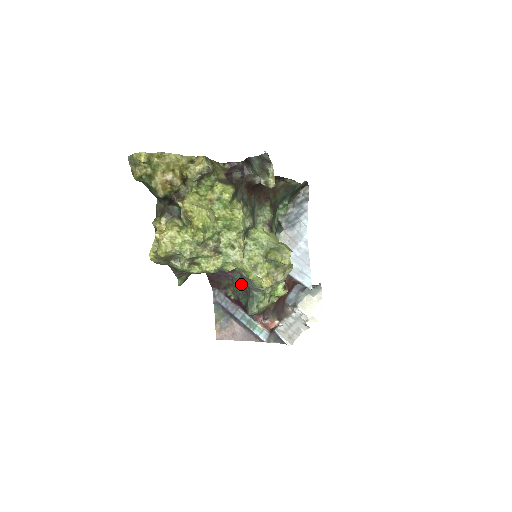
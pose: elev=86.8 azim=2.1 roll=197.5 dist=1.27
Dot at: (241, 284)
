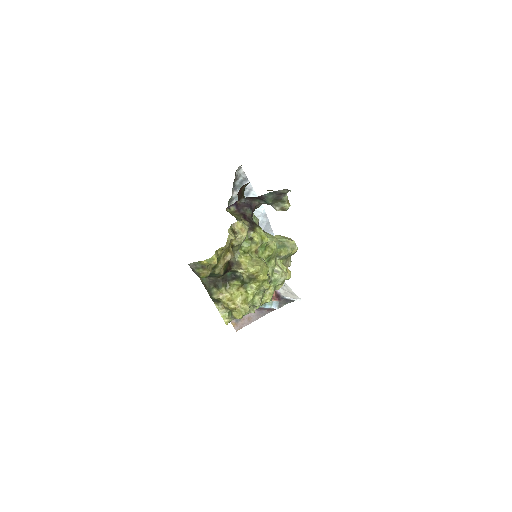
Dot at: occluded
